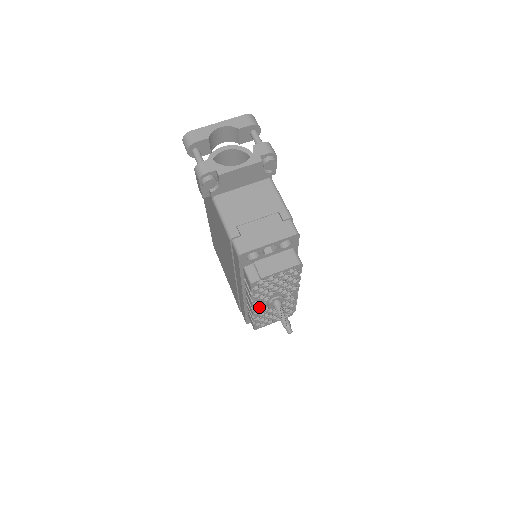
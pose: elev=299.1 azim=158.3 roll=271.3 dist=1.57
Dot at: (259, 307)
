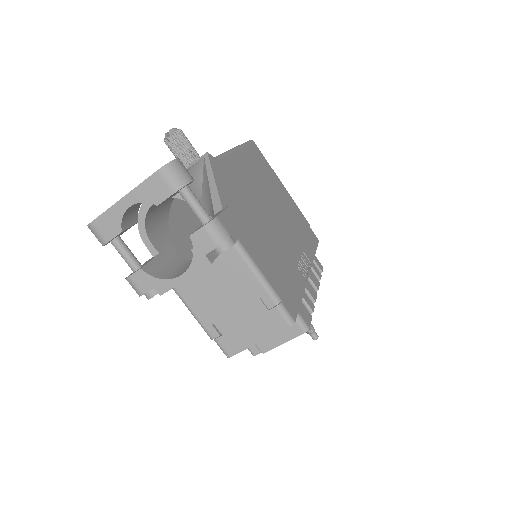
Dot at: occluded
